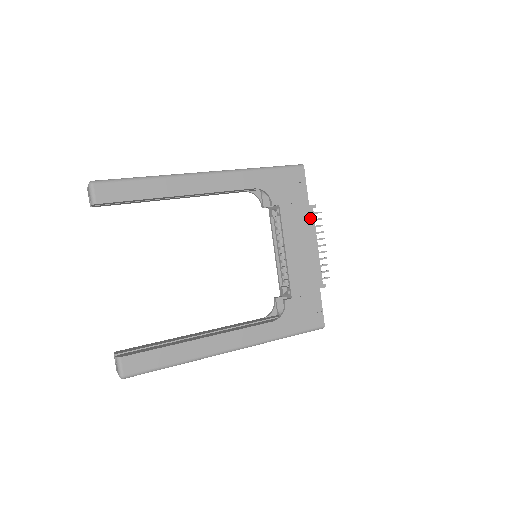
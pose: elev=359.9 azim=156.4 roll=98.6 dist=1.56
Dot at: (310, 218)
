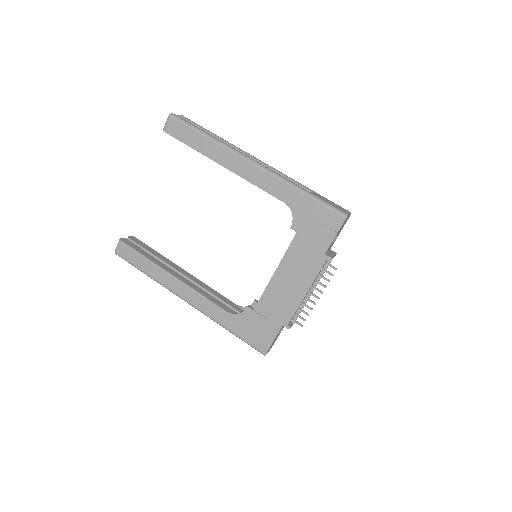
Dot at: (318, 265)
